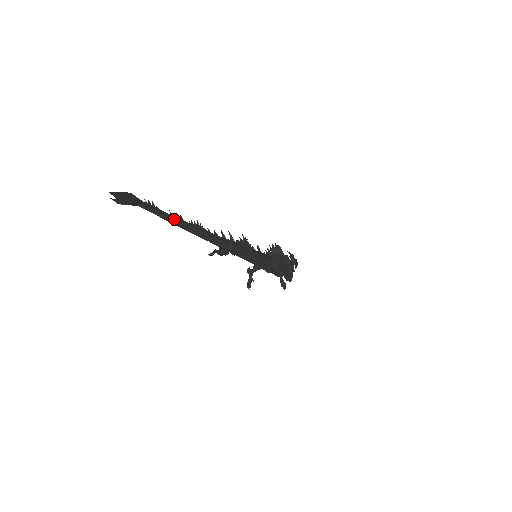
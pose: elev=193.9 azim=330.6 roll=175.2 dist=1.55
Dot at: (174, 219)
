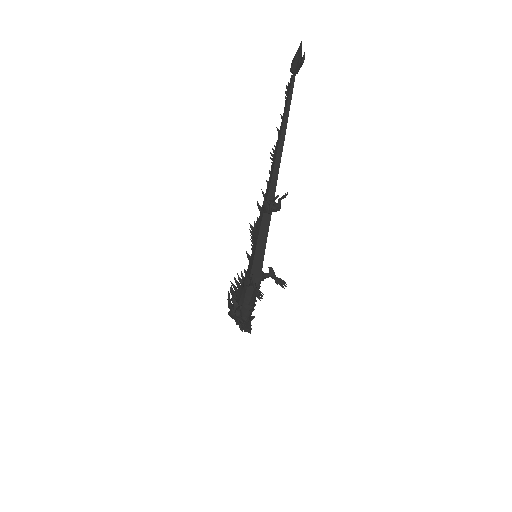
Dot at: (286, 120)
